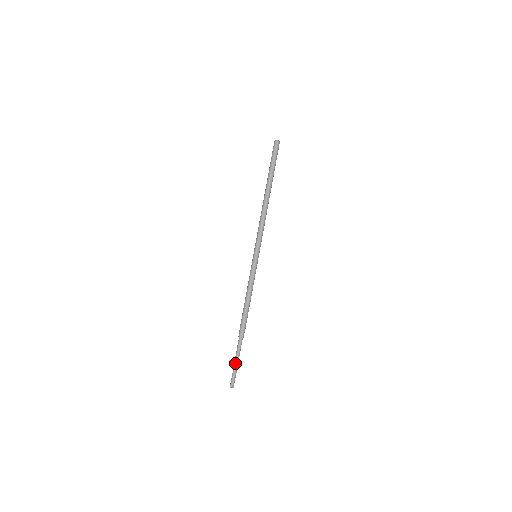
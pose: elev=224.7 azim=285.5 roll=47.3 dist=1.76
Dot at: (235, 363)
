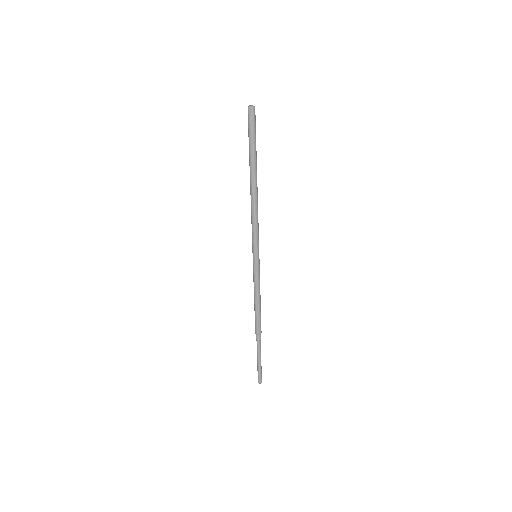
Dot at: (258, 363)
